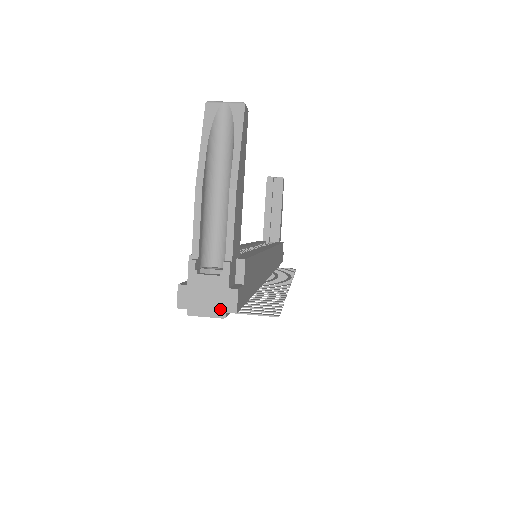
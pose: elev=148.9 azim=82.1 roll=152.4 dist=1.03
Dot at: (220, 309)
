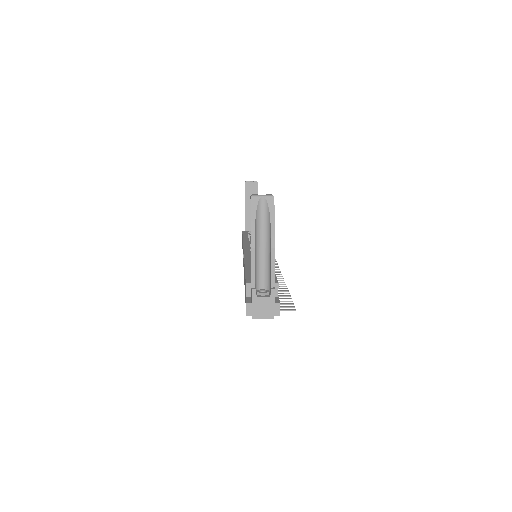
Dot at: (271, 314)
